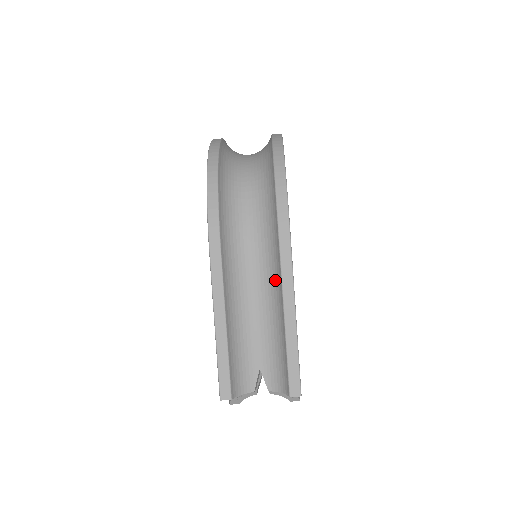
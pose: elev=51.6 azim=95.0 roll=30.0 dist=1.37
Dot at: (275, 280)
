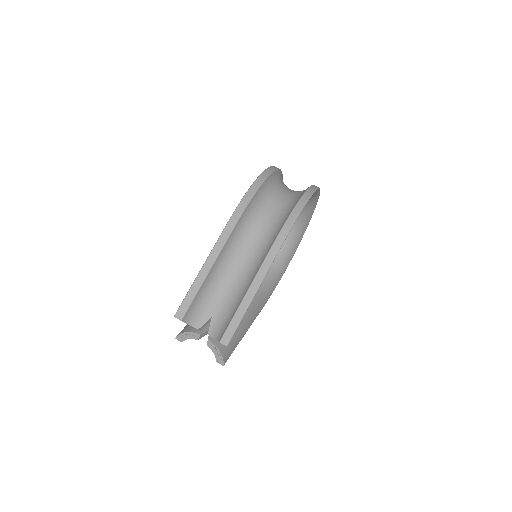
Dot at: (258, 264)
